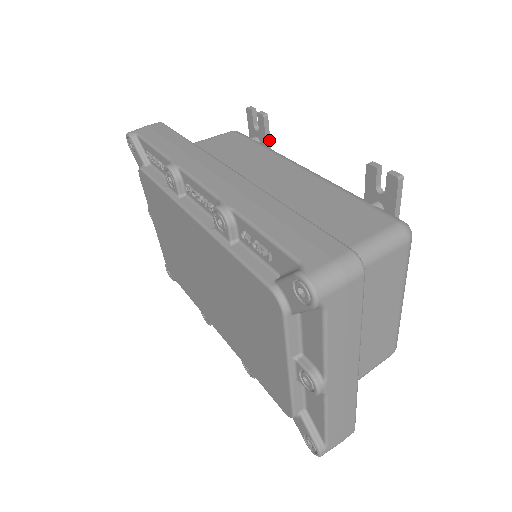
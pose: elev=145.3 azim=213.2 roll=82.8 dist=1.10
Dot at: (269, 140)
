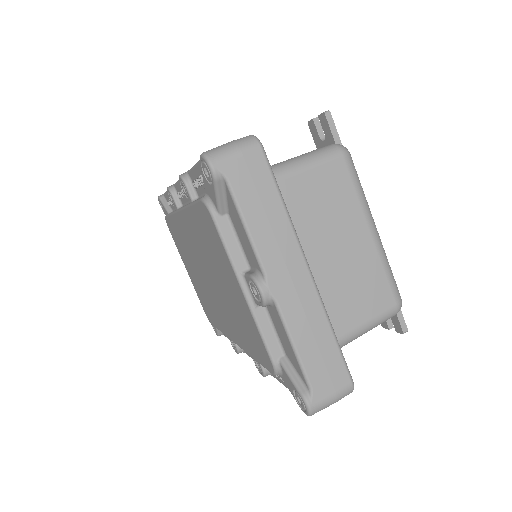
Dot at: occluded
